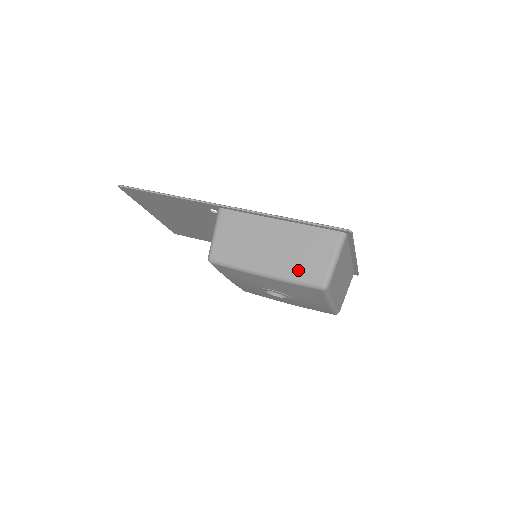
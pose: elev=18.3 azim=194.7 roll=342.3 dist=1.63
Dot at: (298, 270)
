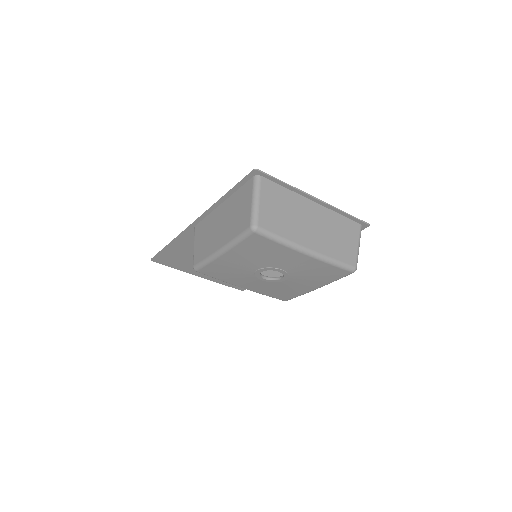
Dot at: (235, 229)
